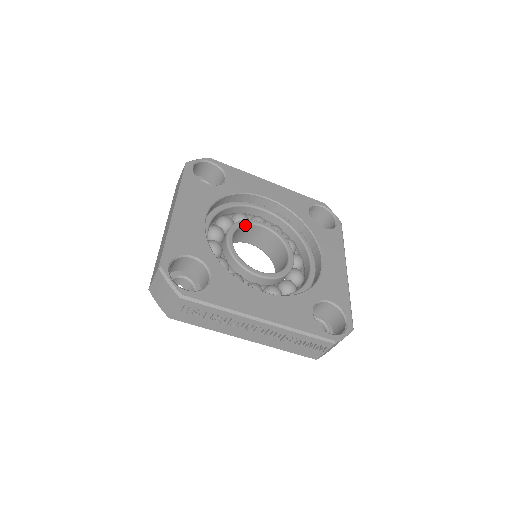
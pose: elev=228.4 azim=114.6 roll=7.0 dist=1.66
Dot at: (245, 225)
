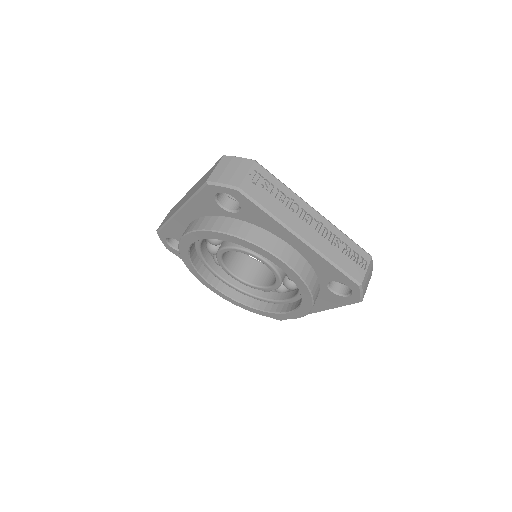
Dot at: occluded
